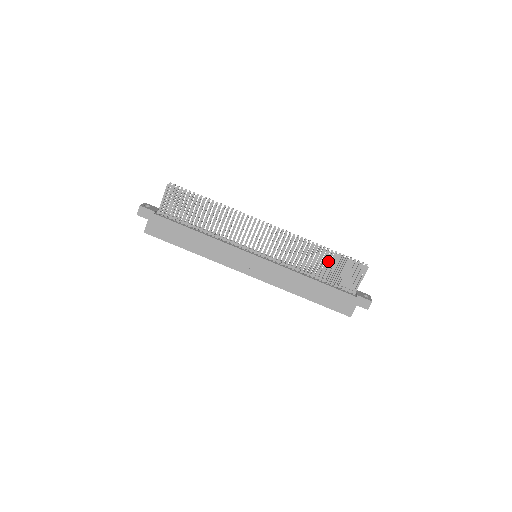
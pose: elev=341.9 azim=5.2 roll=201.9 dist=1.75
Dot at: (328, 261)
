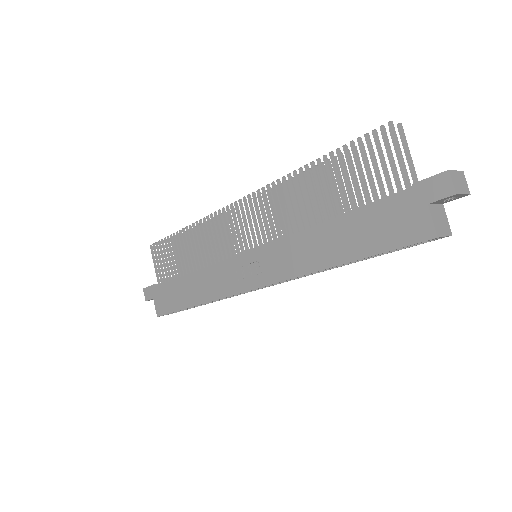
Dot at: (328, 175)
